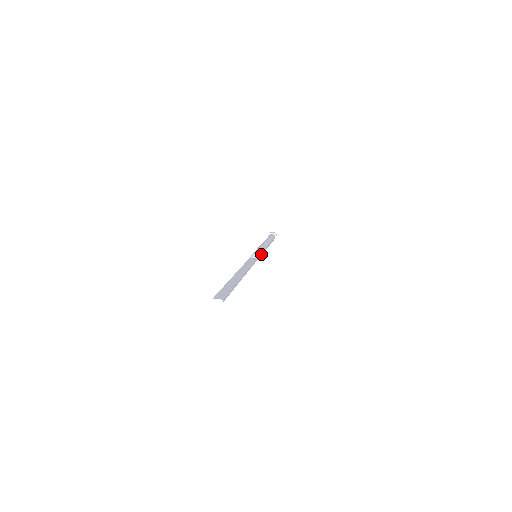
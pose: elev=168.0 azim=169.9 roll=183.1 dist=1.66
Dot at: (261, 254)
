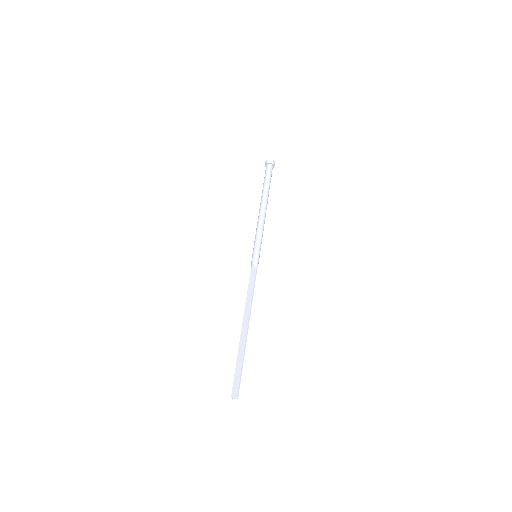
Dot at: (260, 247)
